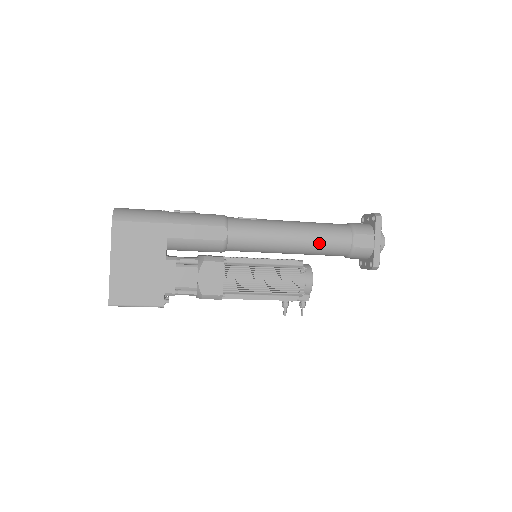
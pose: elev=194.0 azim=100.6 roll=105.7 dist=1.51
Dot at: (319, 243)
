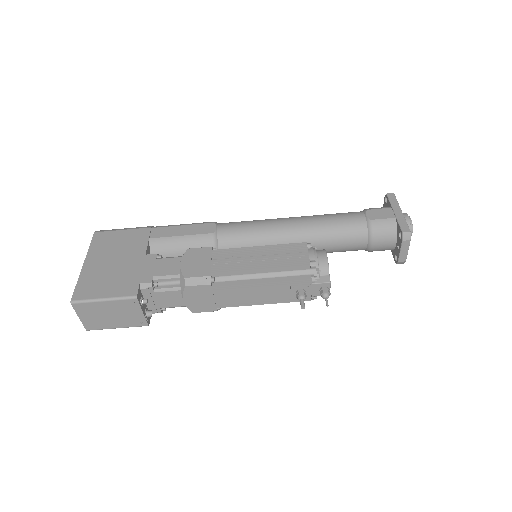
Dot at: (325, 223)
